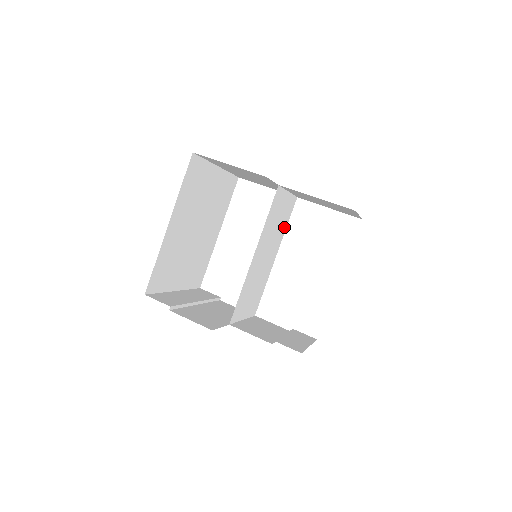
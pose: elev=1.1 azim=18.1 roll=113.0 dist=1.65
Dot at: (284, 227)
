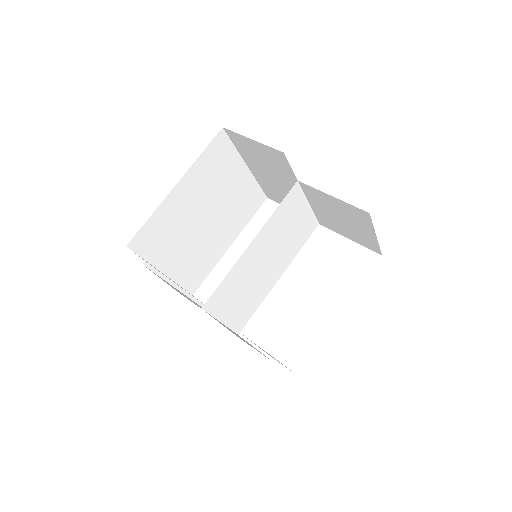
Dot at: (297, 247)
